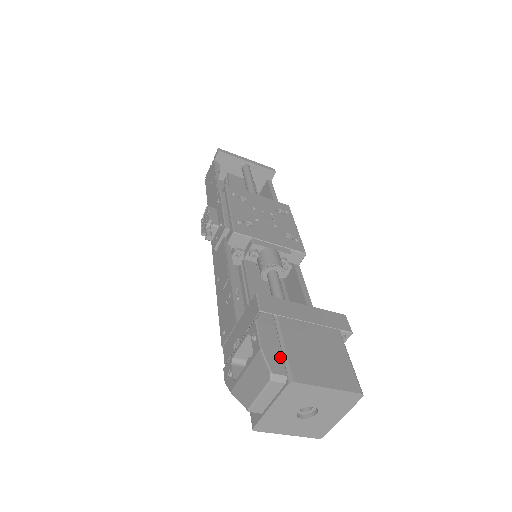
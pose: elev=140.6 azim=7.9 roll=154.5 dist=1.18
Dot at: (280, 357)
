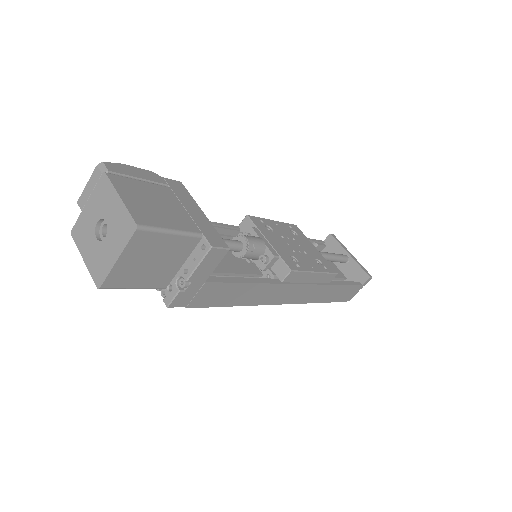
Dot at: (125, 173)
